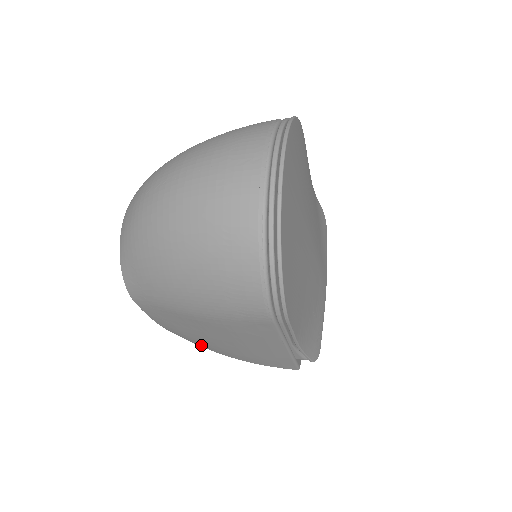
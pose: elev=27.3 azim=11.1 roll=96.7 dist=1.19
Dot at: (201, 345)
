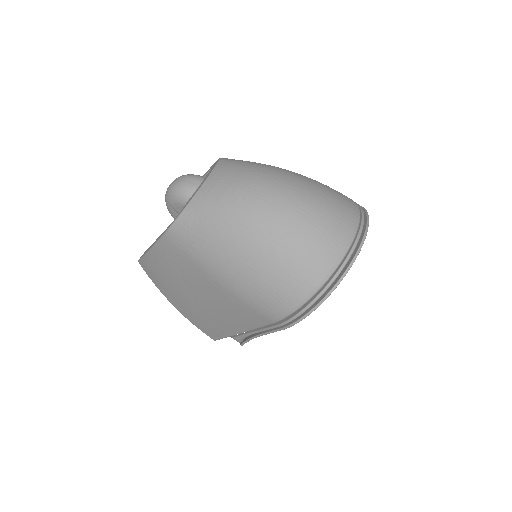
Dot at: (160, 283)
